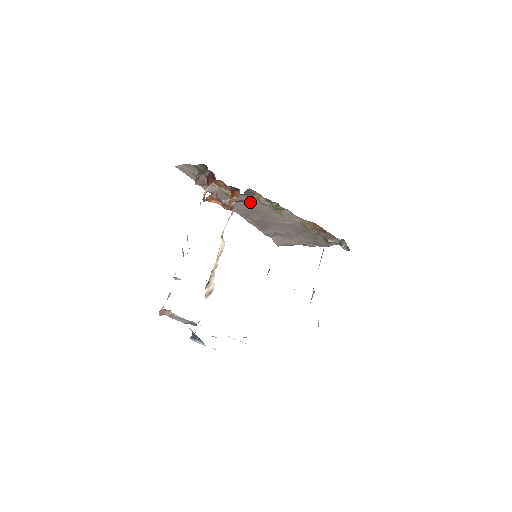
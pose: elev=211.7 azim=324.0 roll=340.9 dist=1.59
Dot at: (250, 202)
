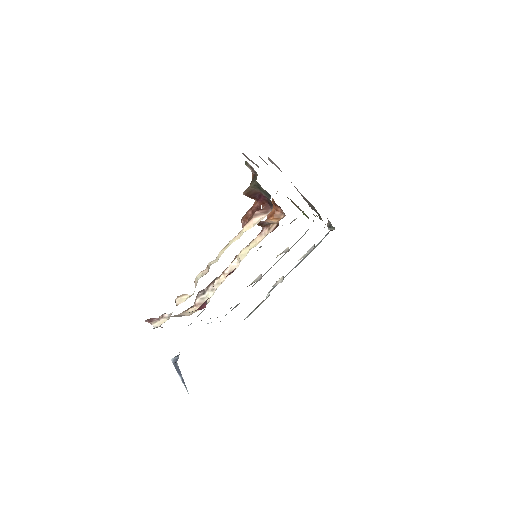
Dot at: occluded
